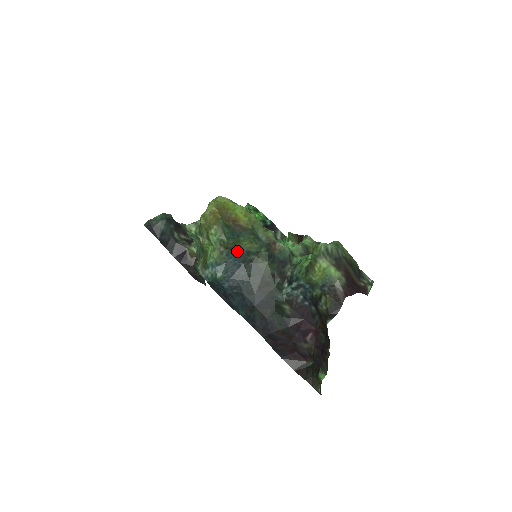
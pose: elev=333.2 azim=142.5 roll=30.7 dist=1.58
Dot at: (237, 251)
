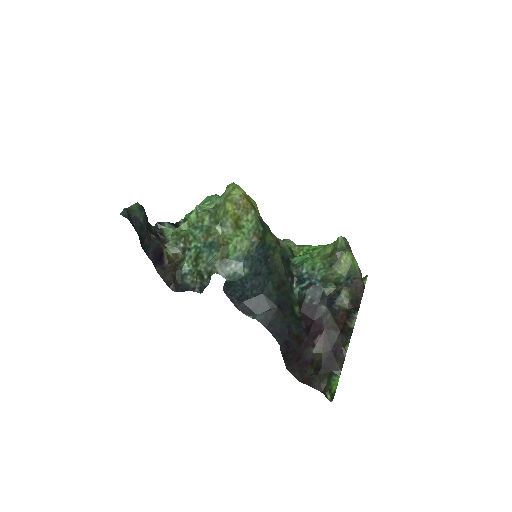
Dot at: (263, 244)
